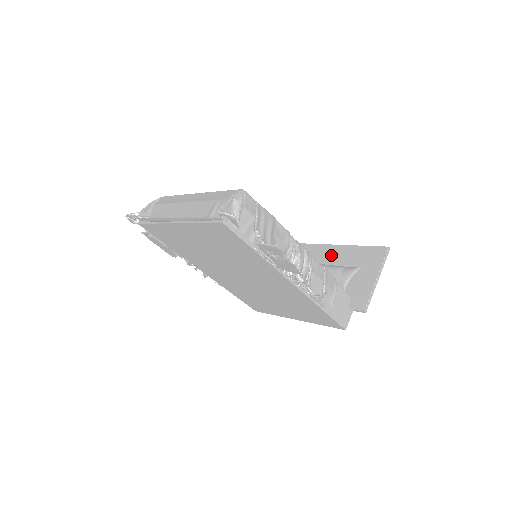
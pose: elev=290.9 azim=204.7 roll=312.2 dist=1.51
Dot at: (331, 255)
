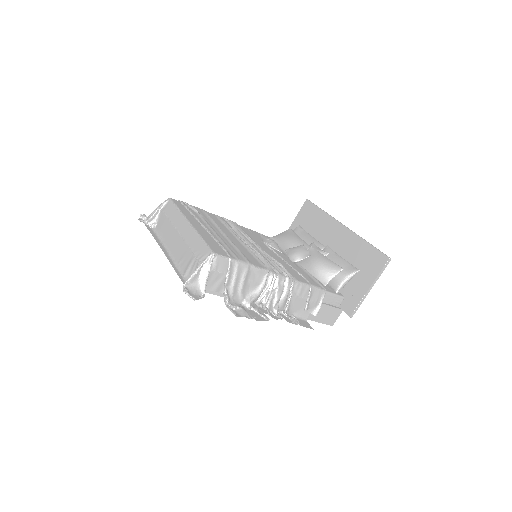
Dot at: (342, 240)
